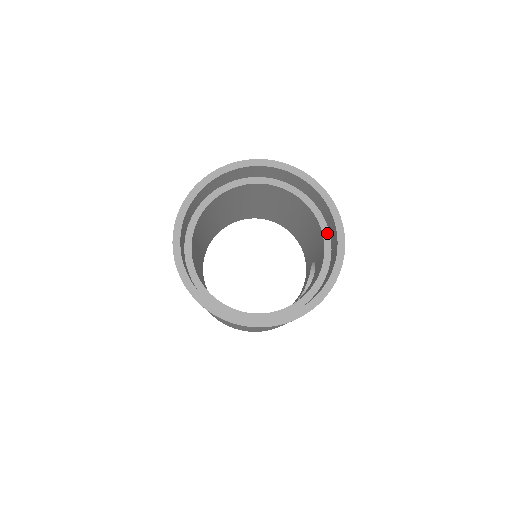
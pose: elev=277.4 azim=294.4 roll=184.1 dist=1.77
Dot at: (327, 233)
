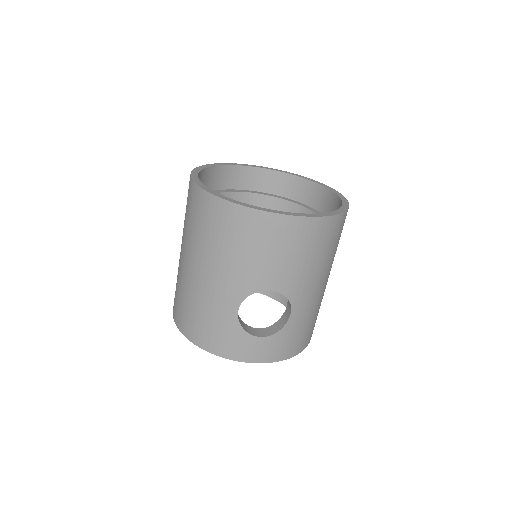
Dot at: occluded
